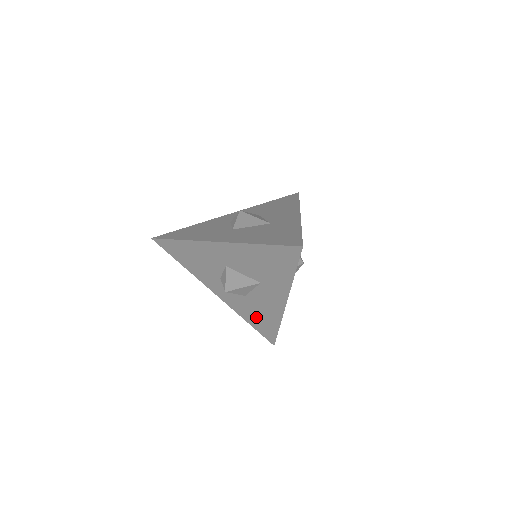
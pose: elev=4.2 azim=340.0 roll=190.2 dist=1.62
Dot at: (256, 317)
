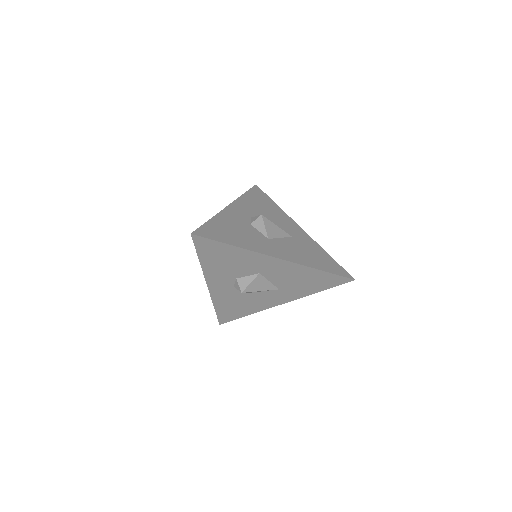
Dot at: (232, 307)
